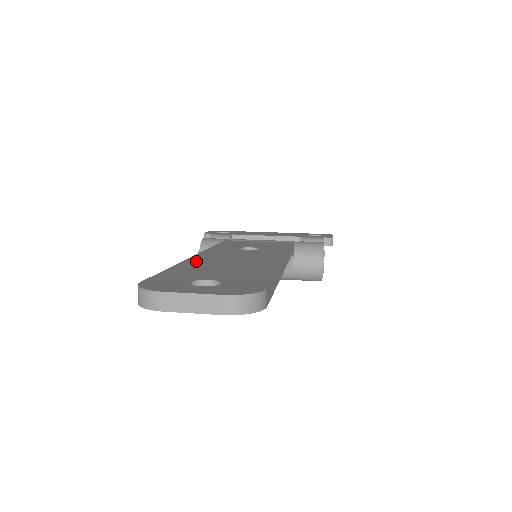
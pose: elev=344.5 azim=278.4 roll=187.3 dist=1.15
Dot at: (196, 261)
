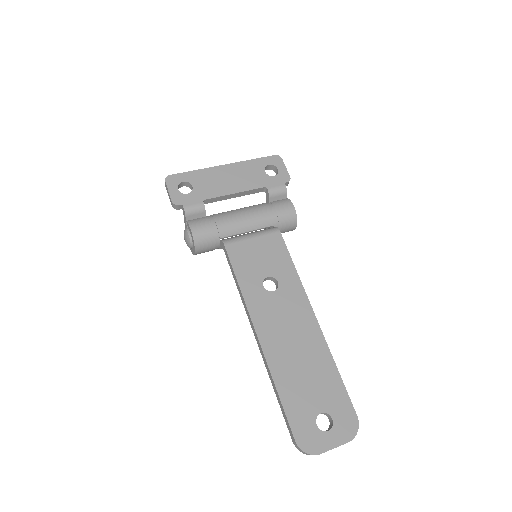
Dot at: (276, 362)
